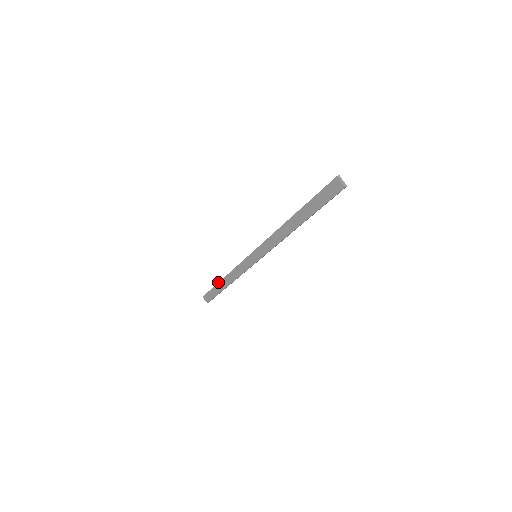
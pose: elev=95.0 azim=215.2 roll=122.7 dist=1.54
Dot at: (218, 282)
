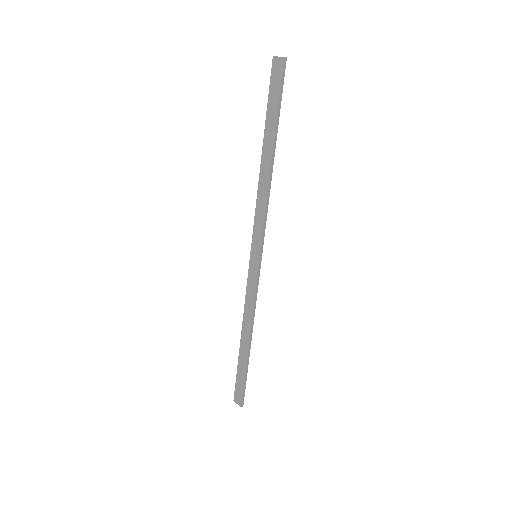
Dot at: occluded
